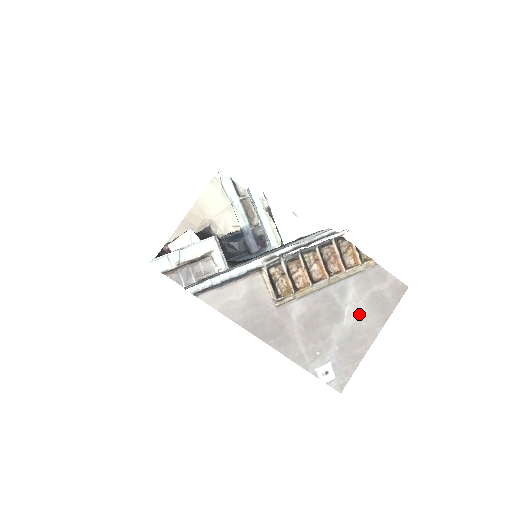
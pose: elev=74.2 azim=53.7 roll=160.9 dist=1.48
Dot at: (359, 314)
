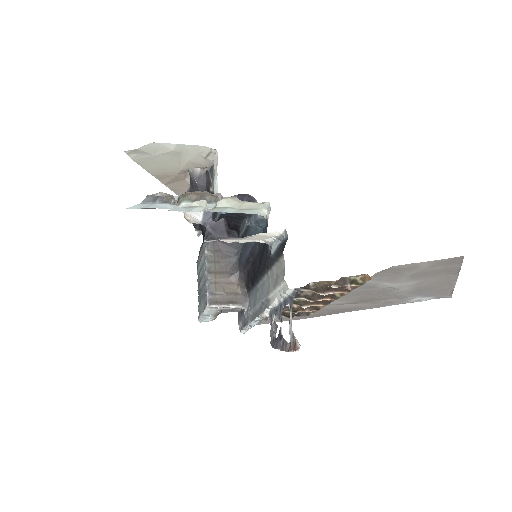
Dot at: (411, 284)
